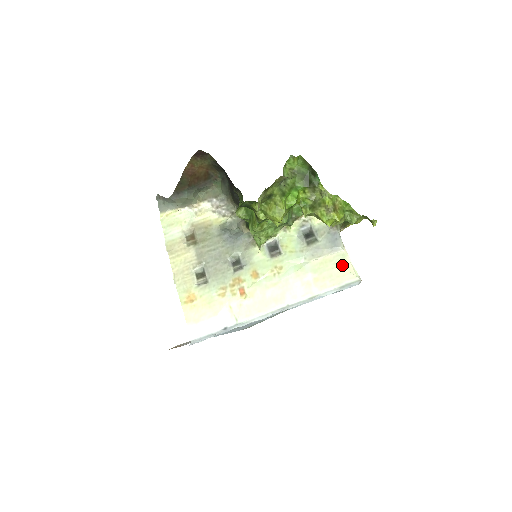
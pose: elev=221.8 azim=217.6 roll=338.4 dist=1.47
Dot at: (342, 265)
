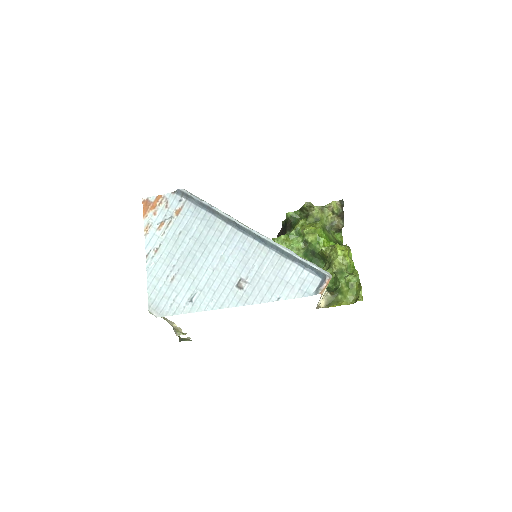
Dot at: occluded
